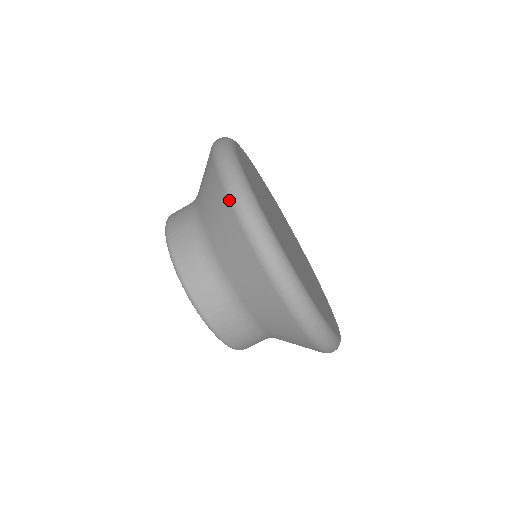
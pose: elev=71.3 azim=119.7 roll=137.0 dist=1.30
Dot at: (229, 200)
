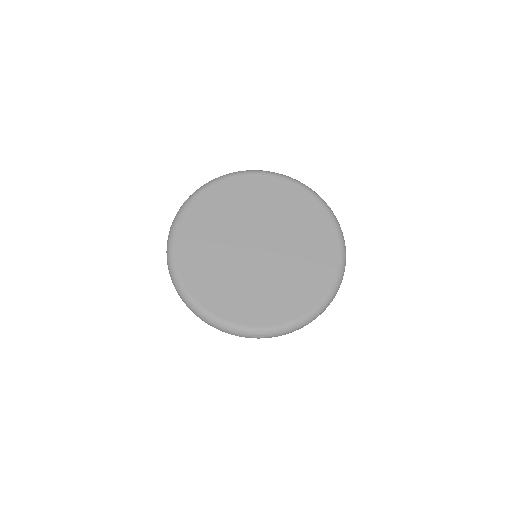
Dot at: occluded
